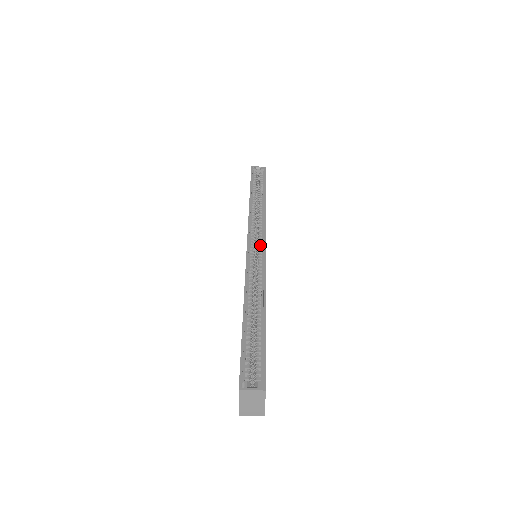
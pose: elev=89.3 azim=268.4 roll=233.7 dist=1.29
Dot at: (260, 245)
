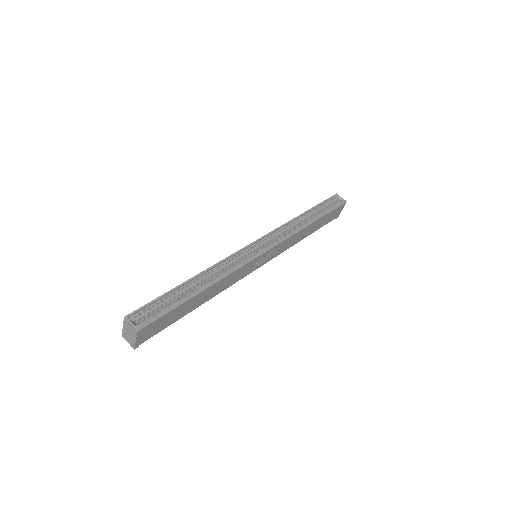
Dot at: (262, 250)
